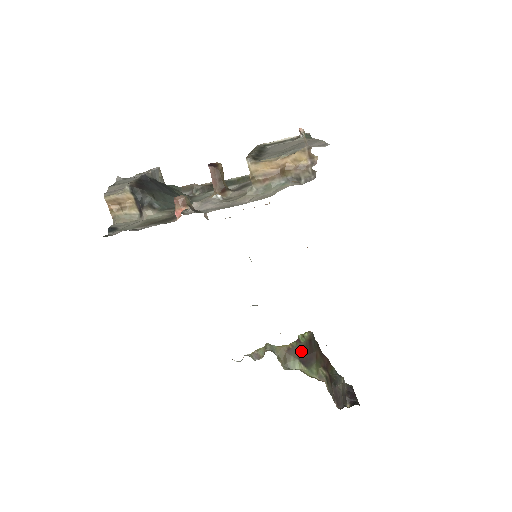
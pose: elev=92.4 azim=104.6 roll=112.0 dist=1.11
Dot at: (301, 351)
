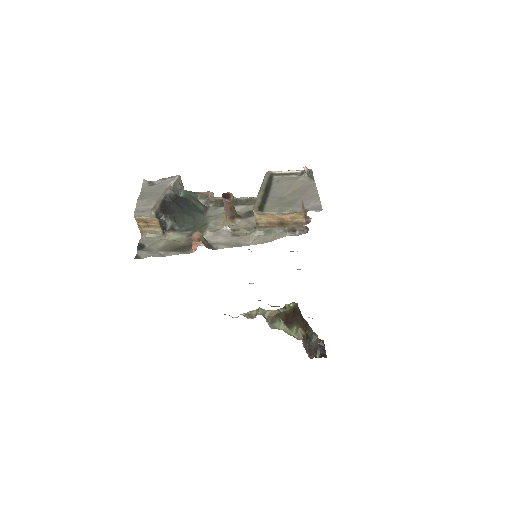
Dot at: (286, 316)
